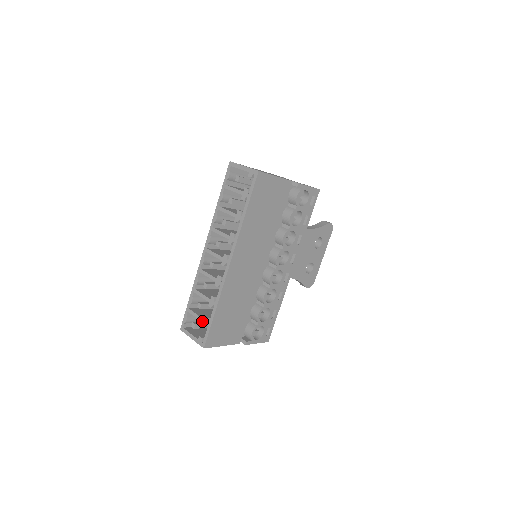
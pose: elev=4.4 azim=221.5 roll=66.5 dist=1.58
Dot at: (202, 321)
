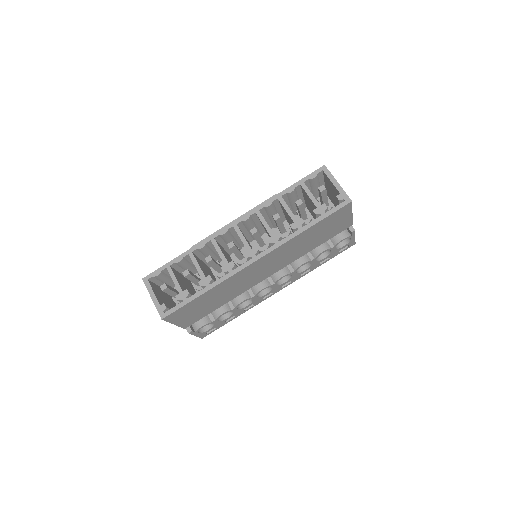
Dot at: (179, 291)
